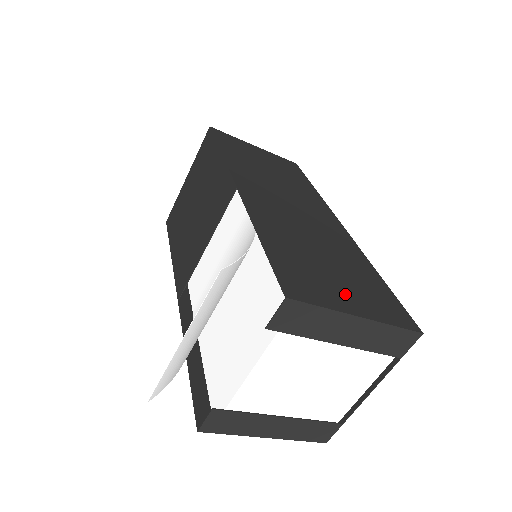
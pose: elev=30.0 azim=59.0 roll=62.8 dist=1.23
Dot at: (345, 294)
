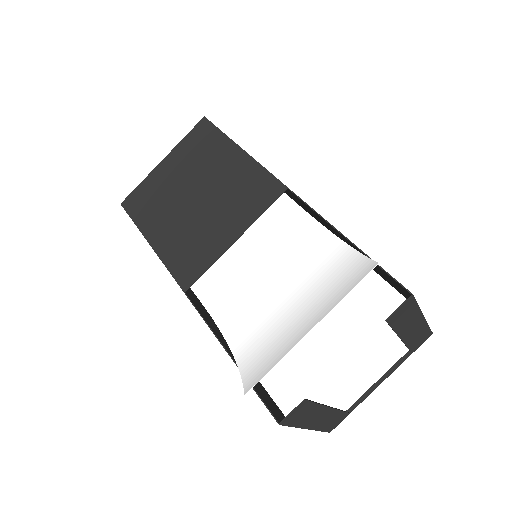
Dot at: occluded
